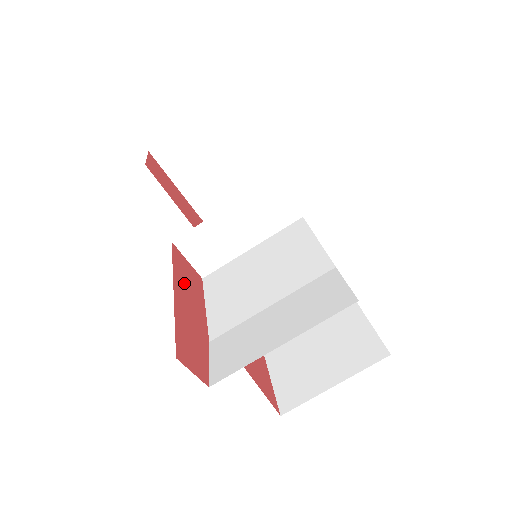
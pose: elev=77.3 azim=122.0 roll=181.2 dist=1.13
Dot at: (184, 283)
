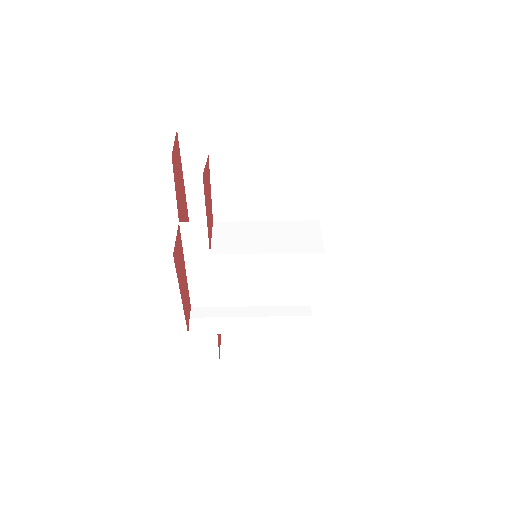
Dot at: occluded
